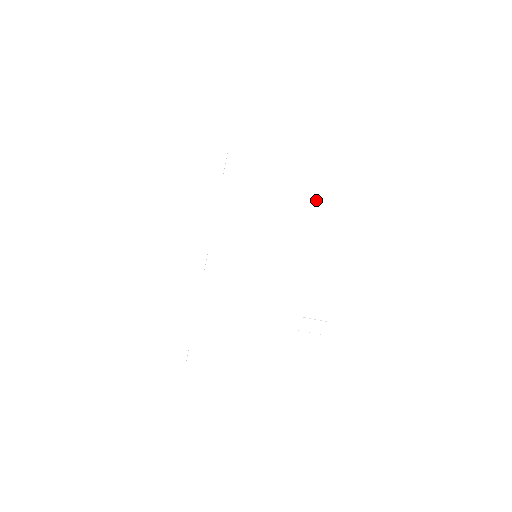
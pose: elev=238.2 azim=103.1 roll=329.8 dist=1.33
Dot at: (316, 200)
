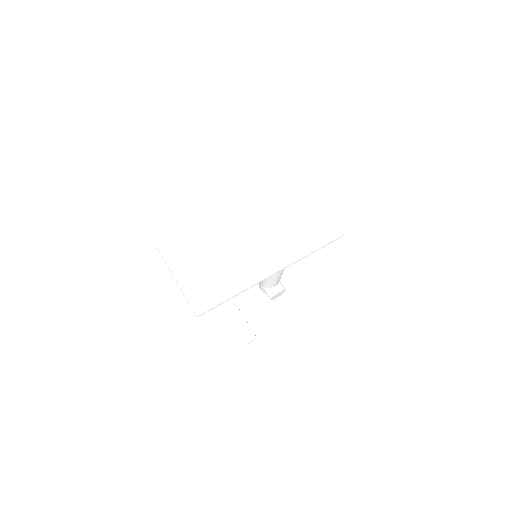
Dot at: (321, 242)
